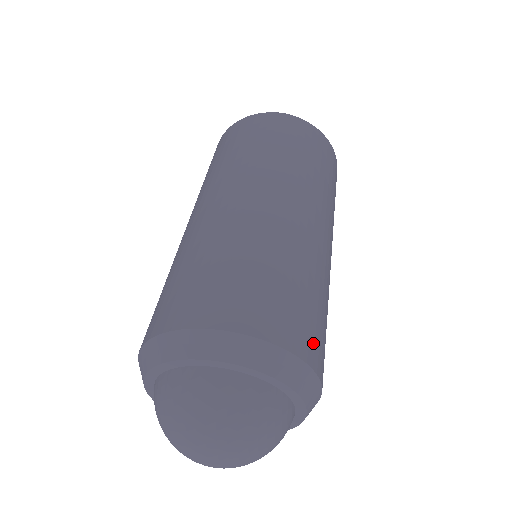
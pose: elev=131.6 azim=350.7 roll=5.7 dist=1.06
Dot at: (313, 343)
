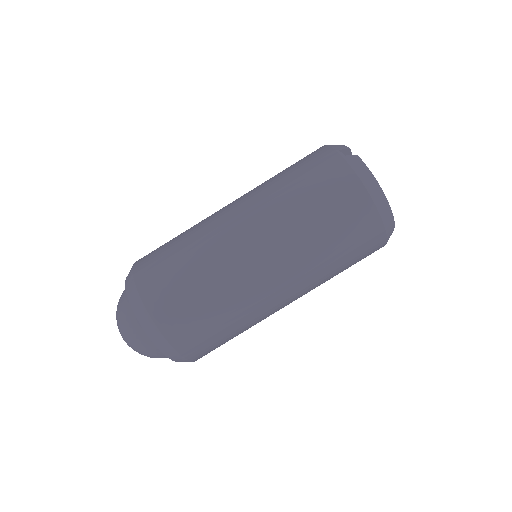
Dot at: occluded
